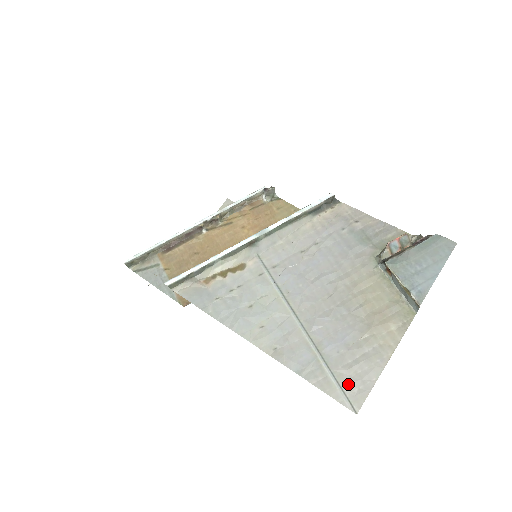
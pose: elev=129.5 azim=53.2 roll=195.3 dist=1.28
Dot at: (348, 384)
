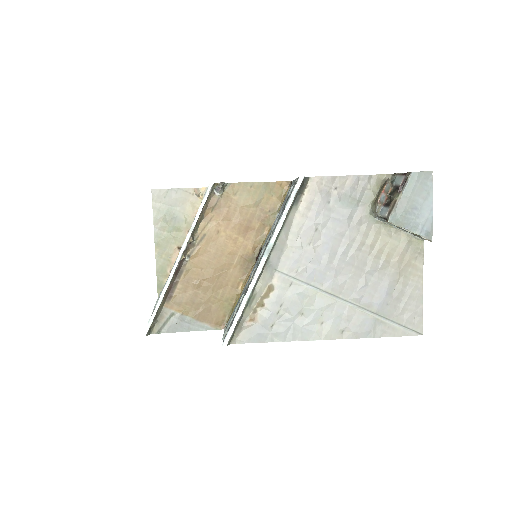
Dot at: (407, 321)
